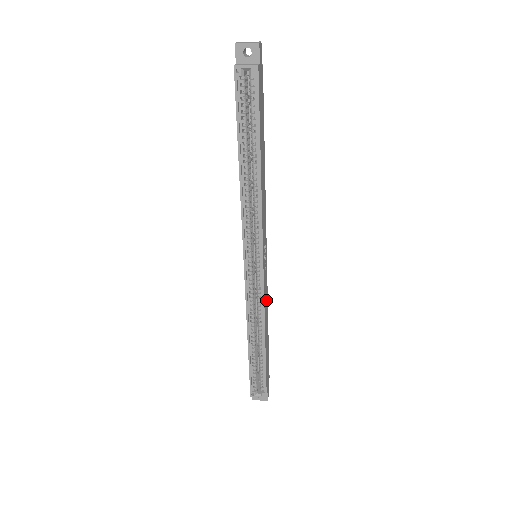
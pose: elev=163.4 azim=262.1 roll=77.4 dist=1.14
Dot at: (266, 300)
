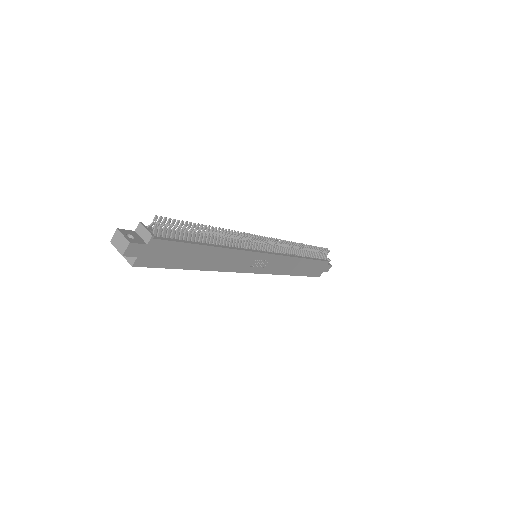
Dot at: (284, 263)
